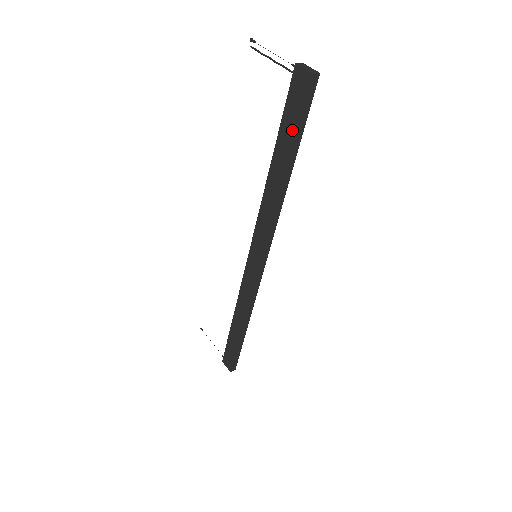
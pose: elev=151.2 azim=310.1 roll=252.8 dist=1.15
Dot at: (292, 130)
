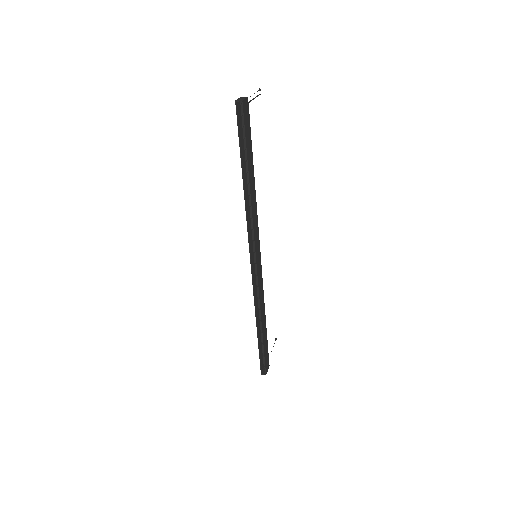
Dot at: (241, 144)
